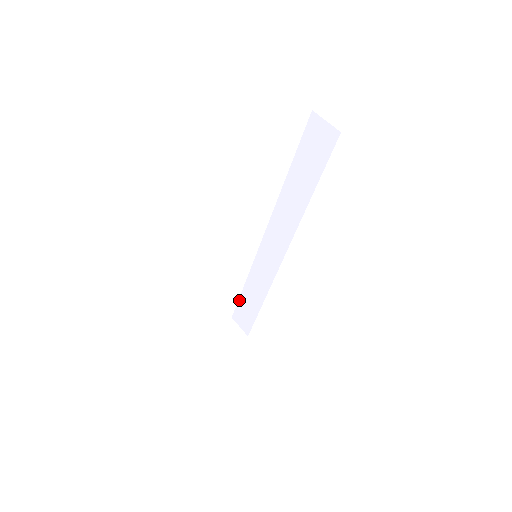
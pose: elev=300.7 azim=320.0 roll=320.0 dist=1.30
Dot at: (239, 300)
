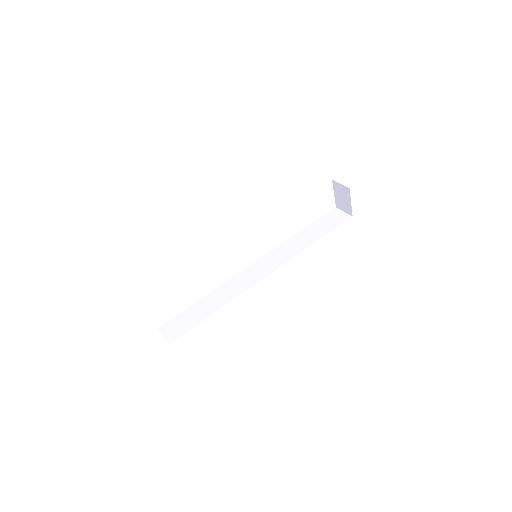
Dot at: (184, 310)
